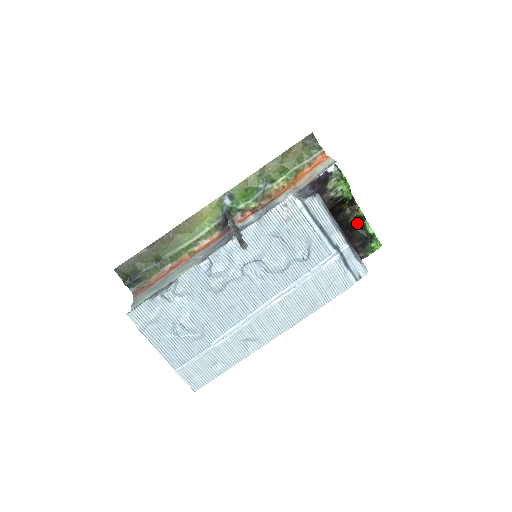
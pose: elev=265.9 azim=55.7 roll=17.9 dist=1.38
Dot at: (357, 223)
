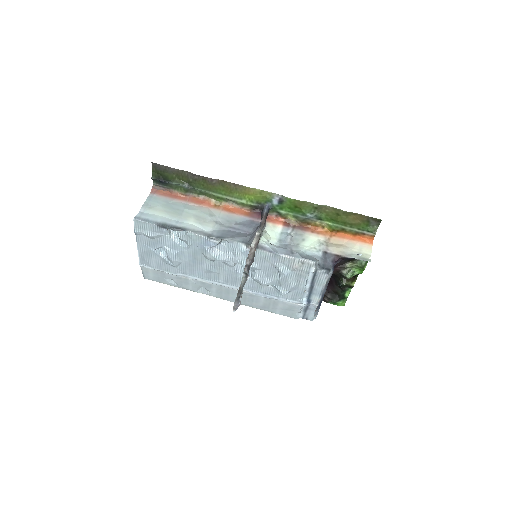
Dot at: (343, 287)
